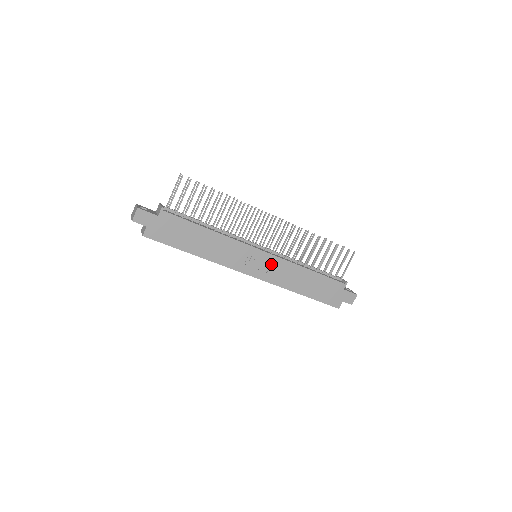
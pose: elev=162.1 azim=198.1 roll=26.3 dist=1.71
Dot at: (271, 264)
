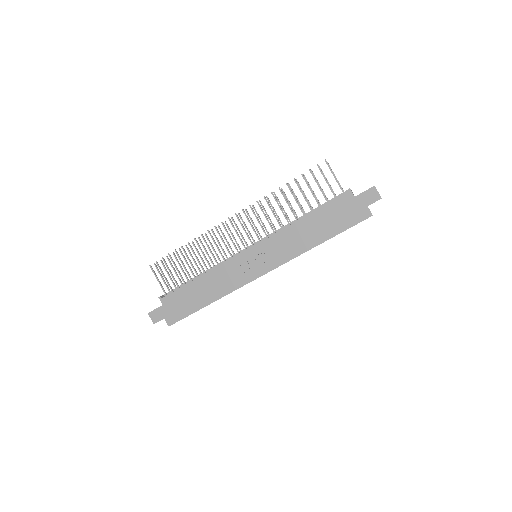
Dot at: (267, 250)
